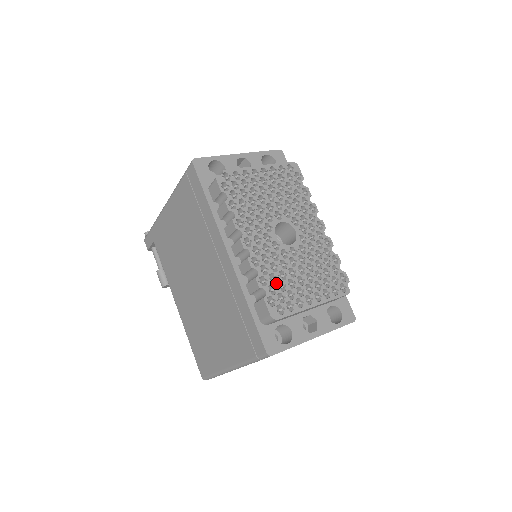
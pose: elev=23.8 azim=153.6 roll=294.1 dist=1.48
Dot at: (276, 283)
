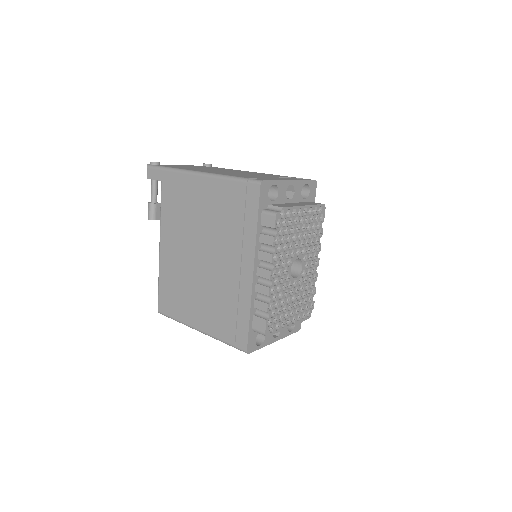
Dot at: (277, 309)
